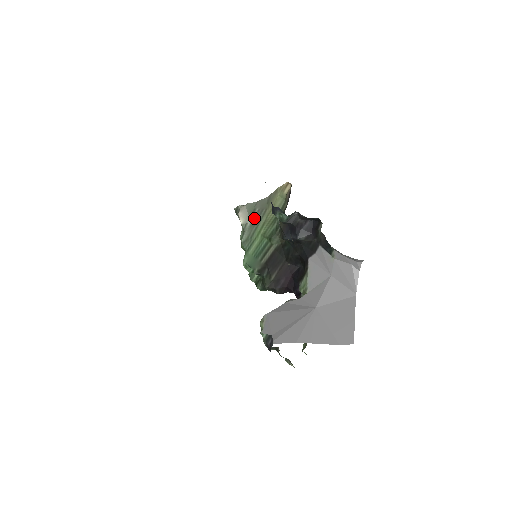
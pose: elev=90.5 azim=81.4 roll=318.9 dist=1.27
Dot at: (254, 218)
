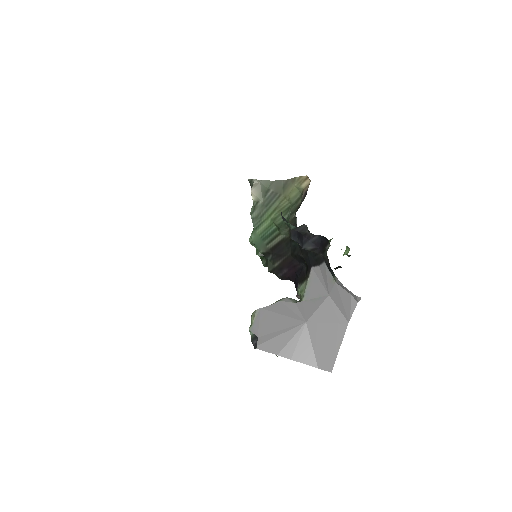
Dot at: (267, 198)
